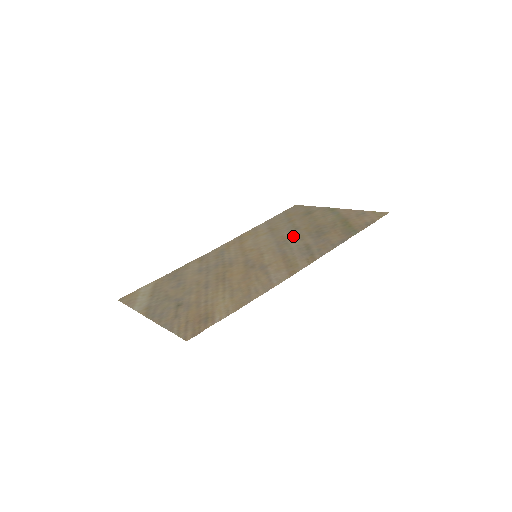
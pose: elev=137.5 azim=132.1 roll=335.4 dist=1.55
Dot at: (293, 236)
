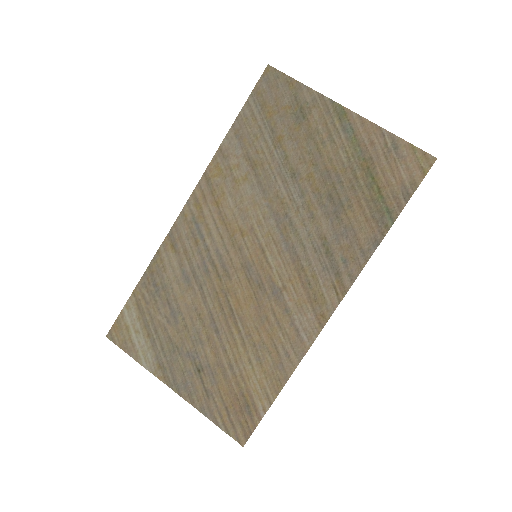
Dot at: (295, 202)
